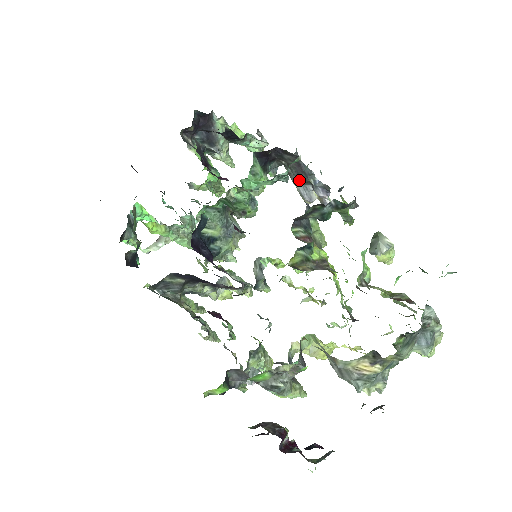
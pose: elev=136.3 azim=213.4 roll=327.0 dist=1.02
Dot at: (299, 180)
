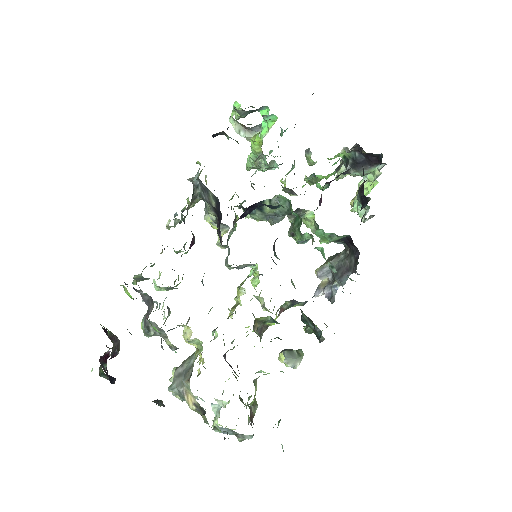
Dot at: (335, 267)
